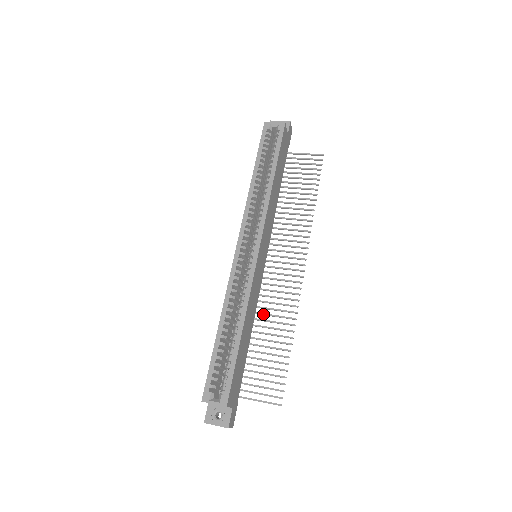
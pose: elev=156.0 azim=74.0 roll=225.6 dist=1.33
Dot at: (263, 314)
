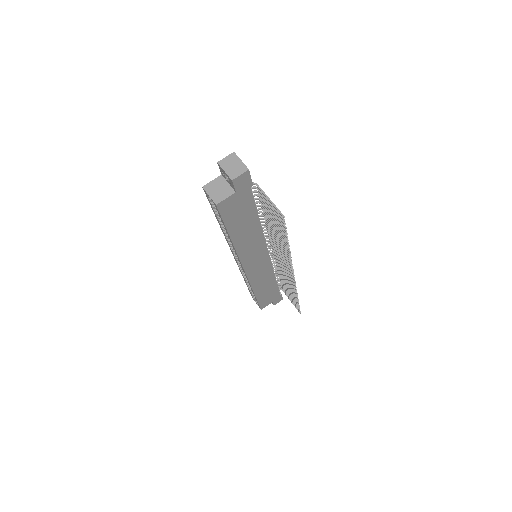
Dot at: (281, 274)
